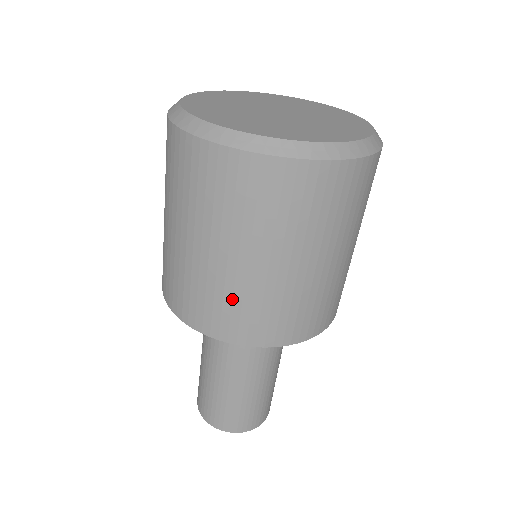
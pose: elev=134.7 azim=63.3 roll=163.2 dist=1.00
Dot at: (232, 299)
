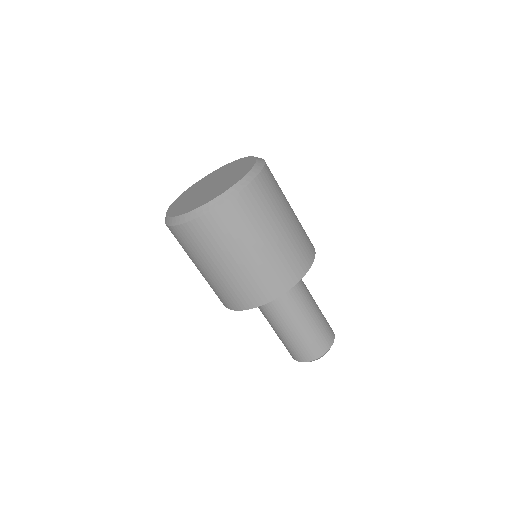
Dot at: (277, 265)
